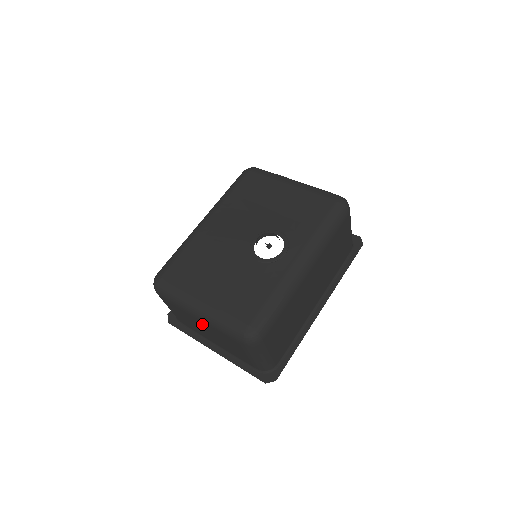
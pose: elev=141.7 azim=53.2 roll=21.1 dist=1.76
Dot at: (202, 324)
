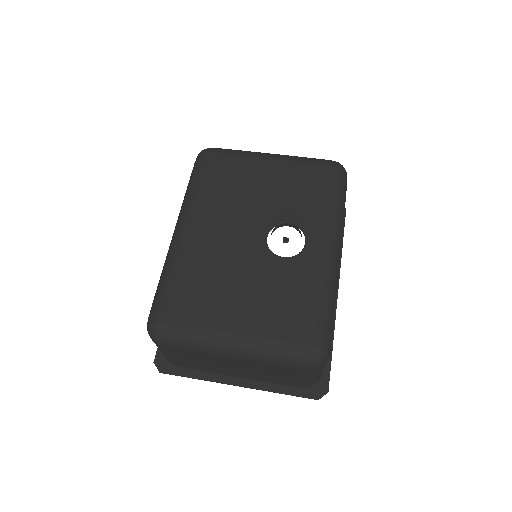
Dot at: (235, 362)
